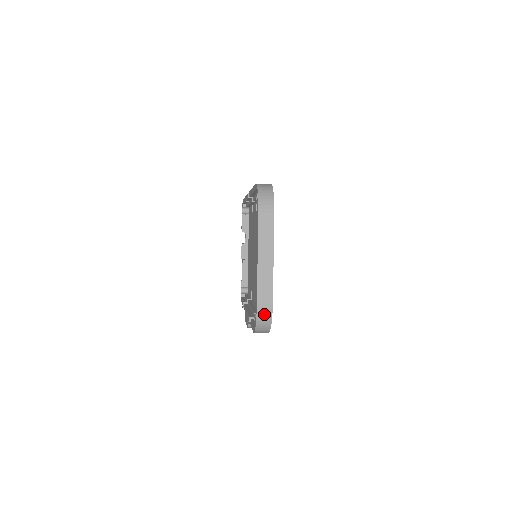
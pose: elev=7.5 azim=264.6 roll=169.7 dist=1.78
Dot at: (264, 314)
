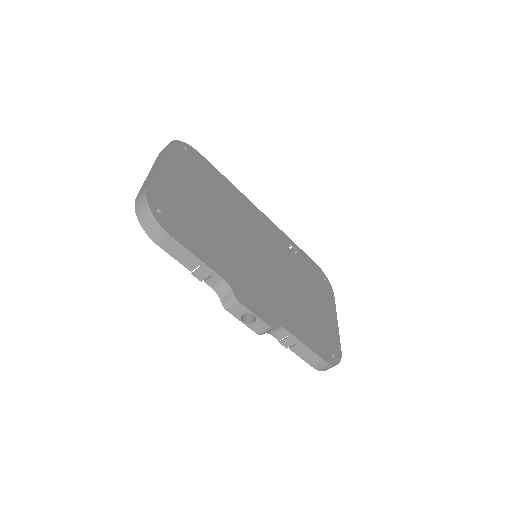
Dot at: (140, 199)
